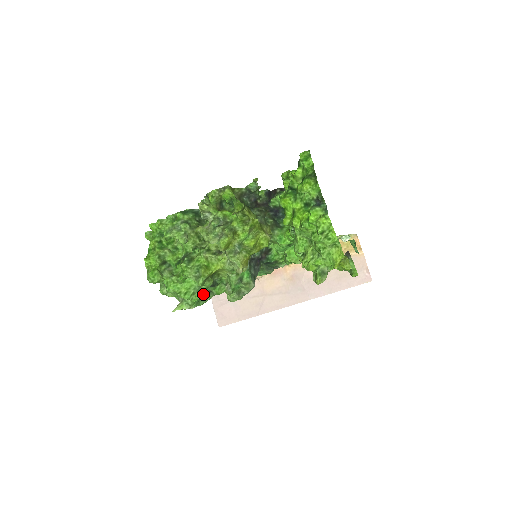
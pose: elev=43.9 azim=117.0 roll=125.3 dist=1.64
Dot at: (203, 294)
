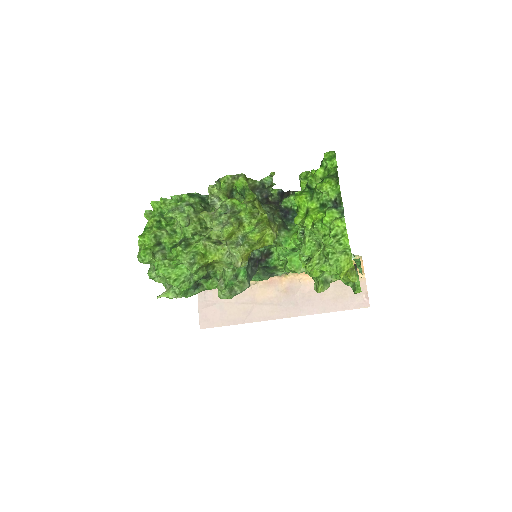
Dot at: (193, 285)
